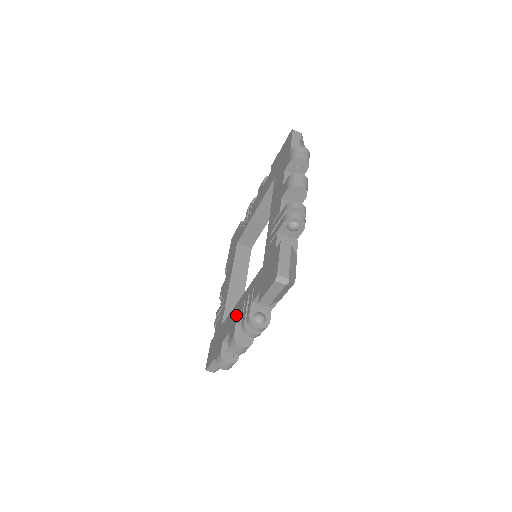
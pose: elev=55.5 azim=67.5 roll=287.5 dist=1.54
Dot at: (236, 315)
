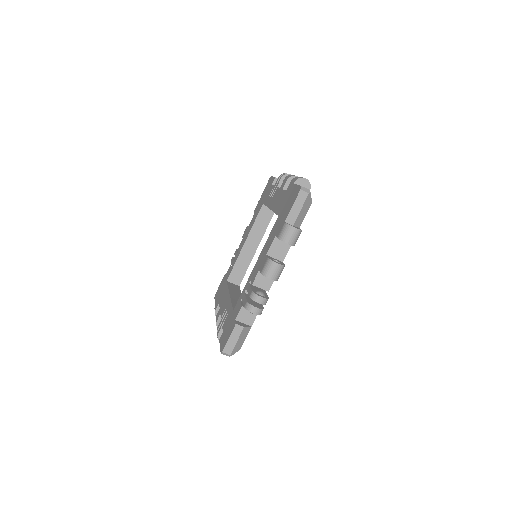
Dot at: (223, 305)
